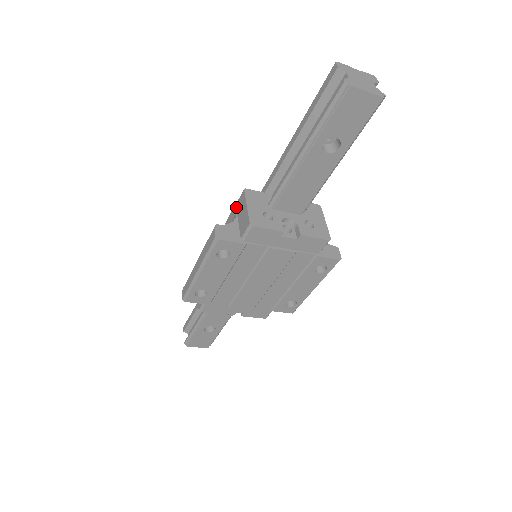
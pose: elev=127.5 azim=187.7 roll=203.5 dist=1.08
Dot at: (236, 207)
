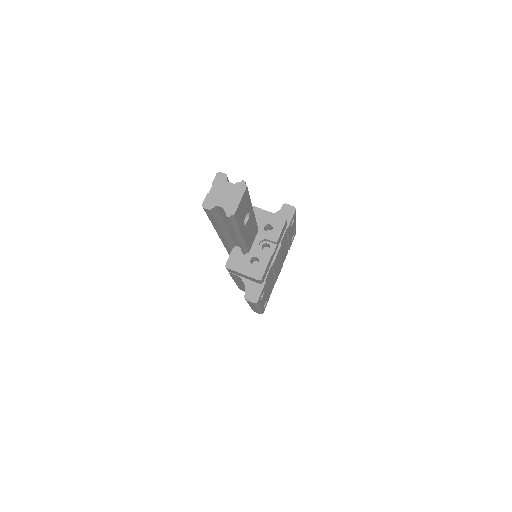
Dot at: (231, 273)
